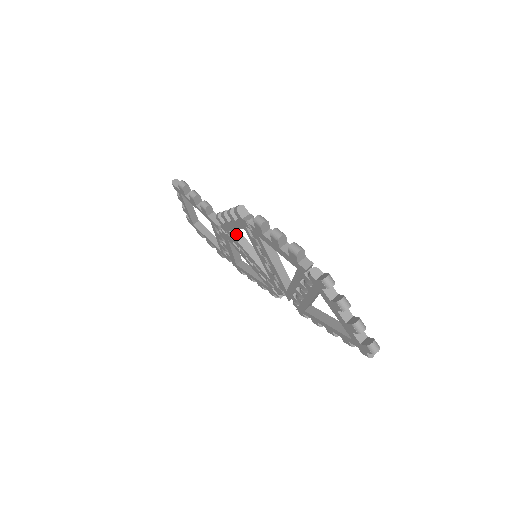
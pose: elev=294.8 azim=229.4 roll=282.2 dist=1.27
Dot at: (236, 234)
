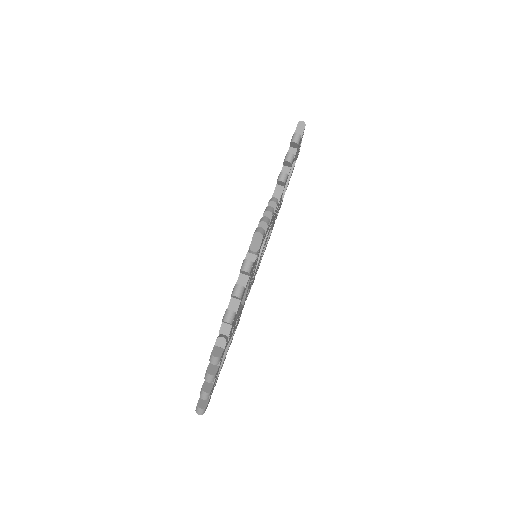
Dot at: occluded
